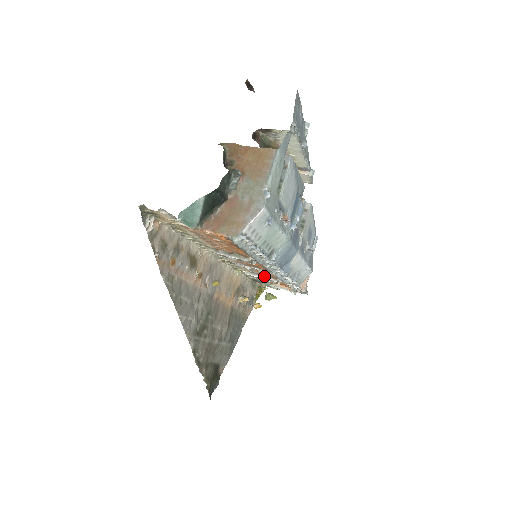
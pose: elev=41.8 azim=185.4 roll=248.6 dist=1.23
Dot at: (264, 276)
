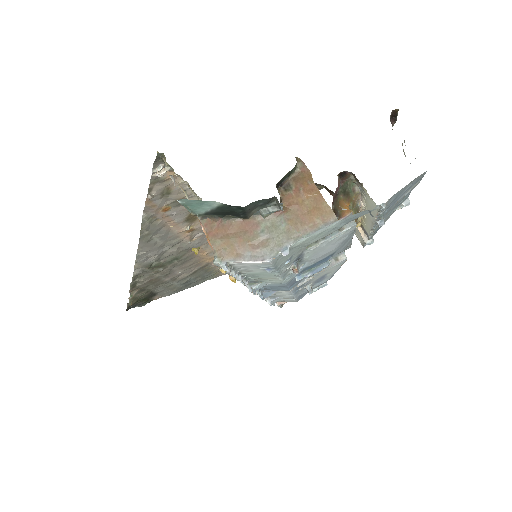
Dot at: occluded
